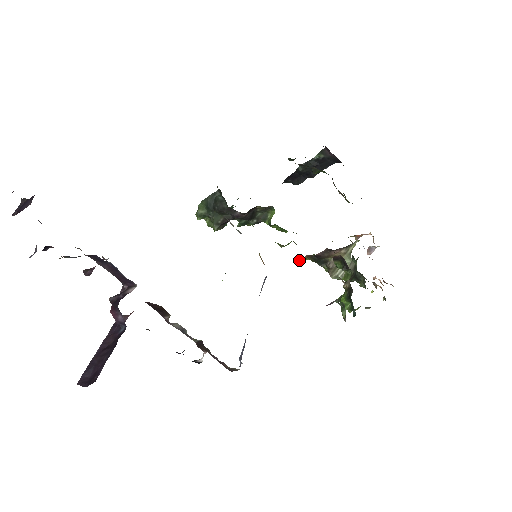
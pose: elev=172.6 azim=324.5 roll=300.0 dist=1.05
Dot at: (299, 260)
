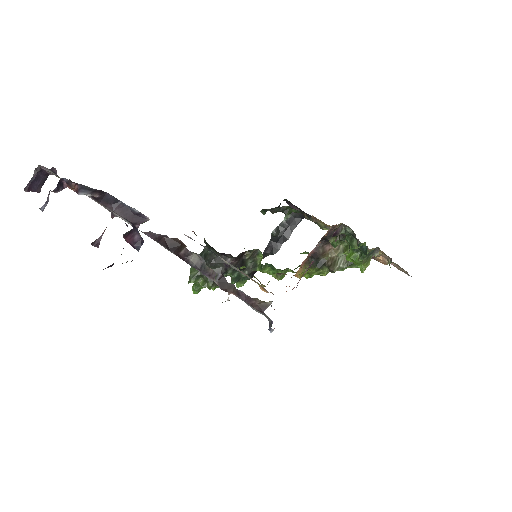
Dot at: (298, 273)
